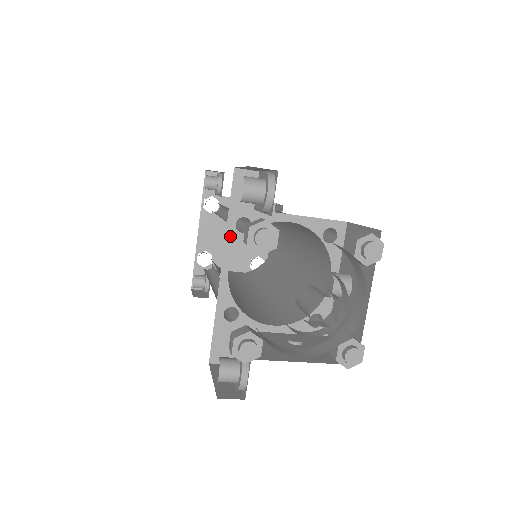
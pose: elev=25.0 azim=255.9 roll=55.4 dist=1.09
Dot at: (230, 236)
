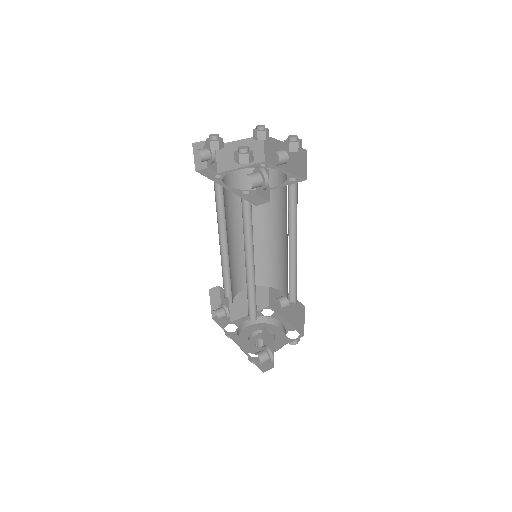
Dot at: occluded
